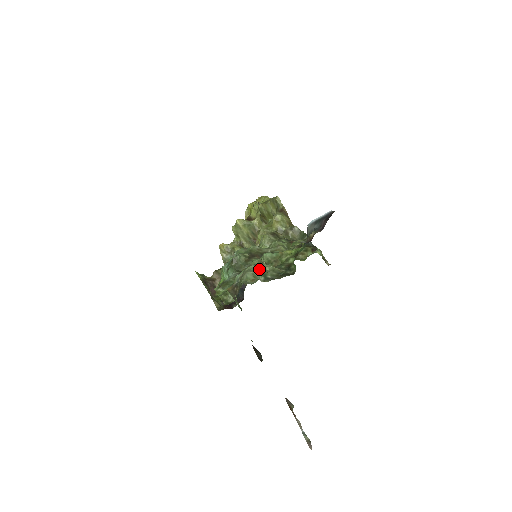
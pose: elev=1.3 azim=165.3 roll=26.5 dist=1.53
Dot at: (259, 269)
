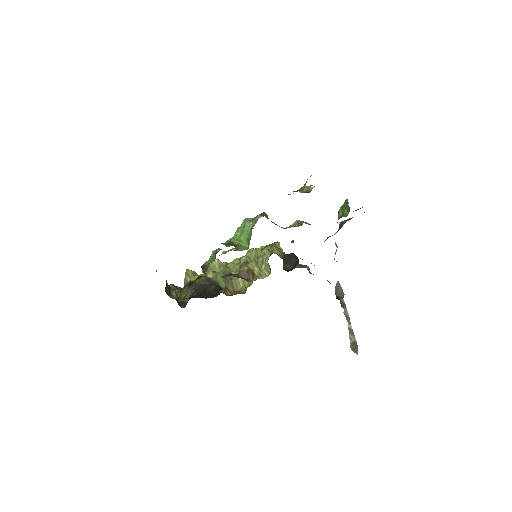
Dot at: occluded
